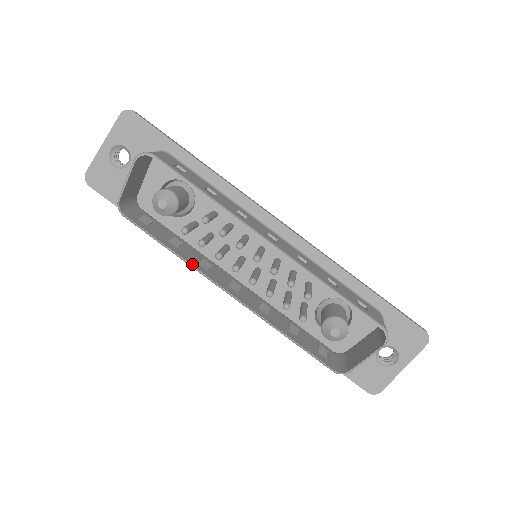
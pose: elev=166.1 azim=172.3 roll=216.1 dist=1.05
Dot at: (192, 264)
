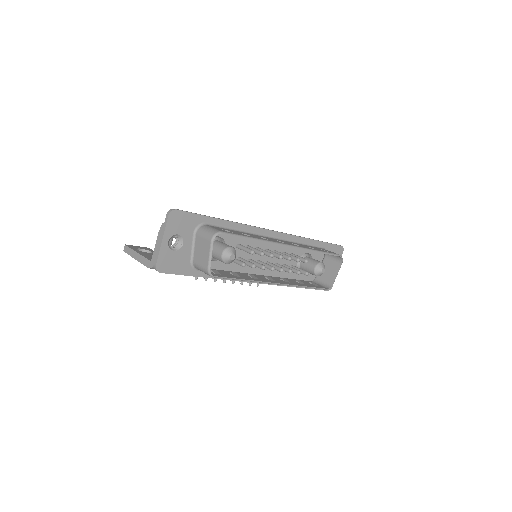
Dot at: (255, 280)
